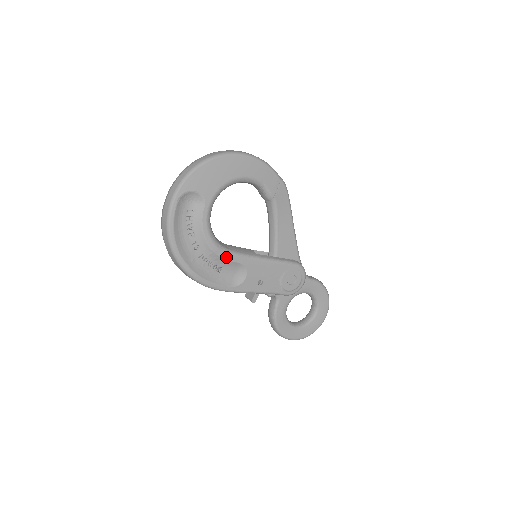
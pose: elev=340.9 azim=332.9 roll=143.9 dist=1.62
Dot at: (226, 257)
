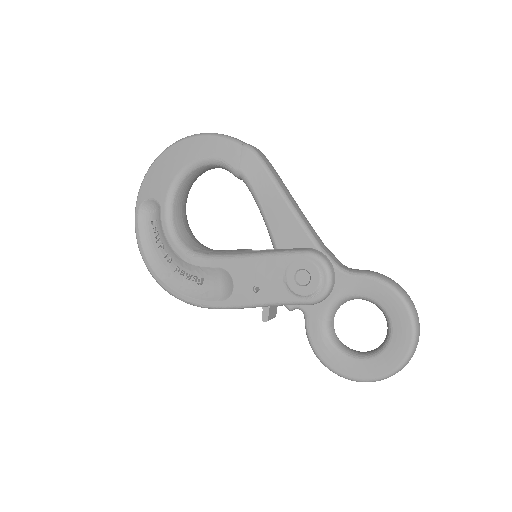
Dot at: (199, 263)
